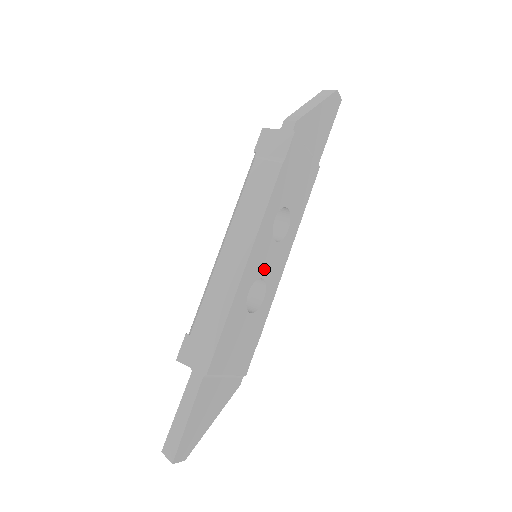
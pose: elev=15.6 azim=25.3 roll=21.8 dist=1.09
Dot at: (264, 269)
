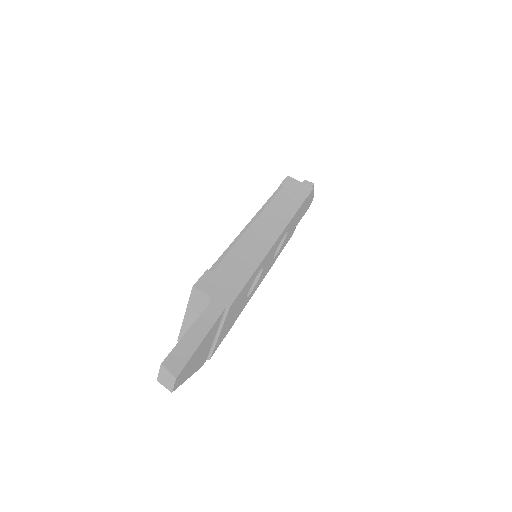
Dot at: (265, 266)
